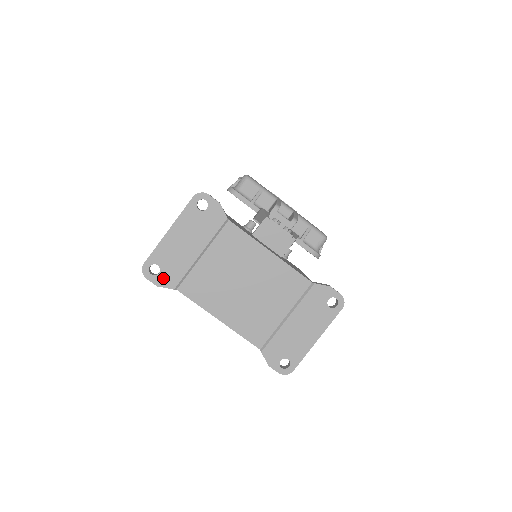
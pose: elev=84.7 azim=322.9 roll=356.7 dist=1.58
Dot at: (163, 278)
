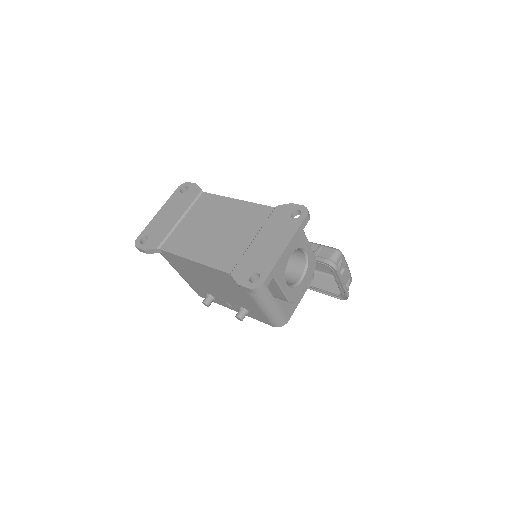
Dot at: (149, 243)
